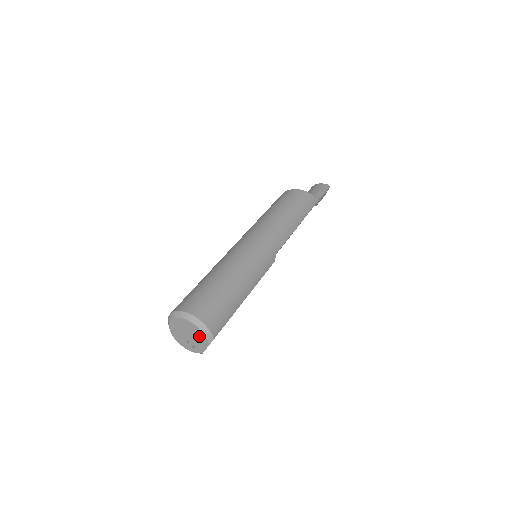
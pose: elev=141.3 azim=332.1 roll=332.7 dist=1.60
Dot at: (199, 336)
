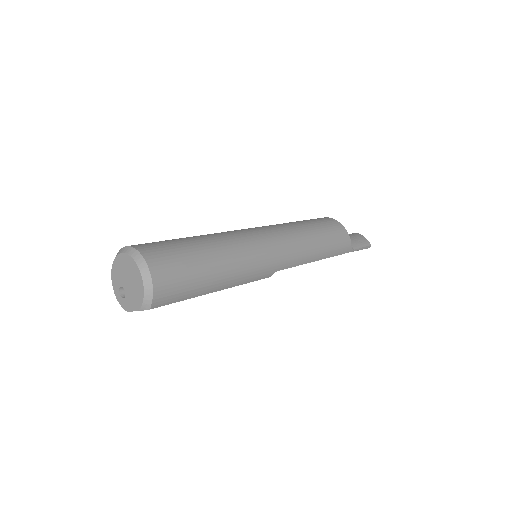
Dot at: (137, 294)
